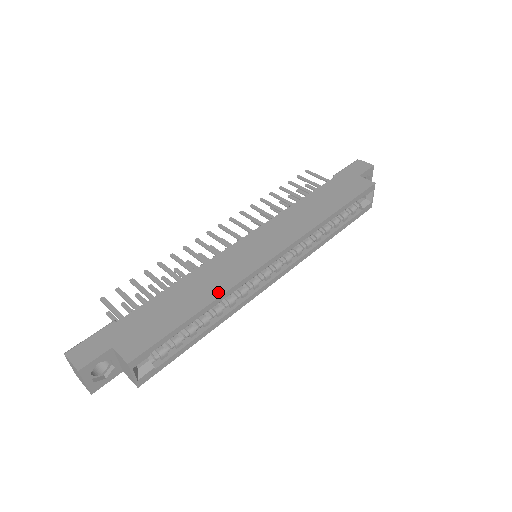
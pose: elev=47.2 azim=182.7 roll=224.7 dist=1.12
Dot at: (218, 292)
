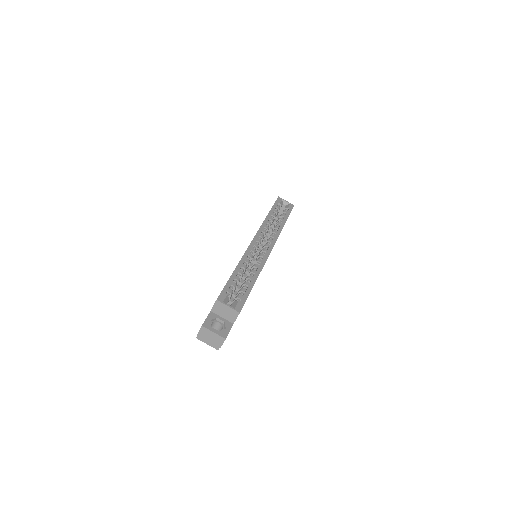
Dot at: occluded
